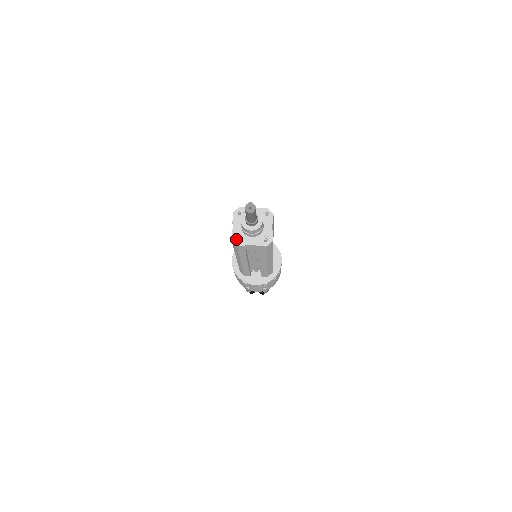
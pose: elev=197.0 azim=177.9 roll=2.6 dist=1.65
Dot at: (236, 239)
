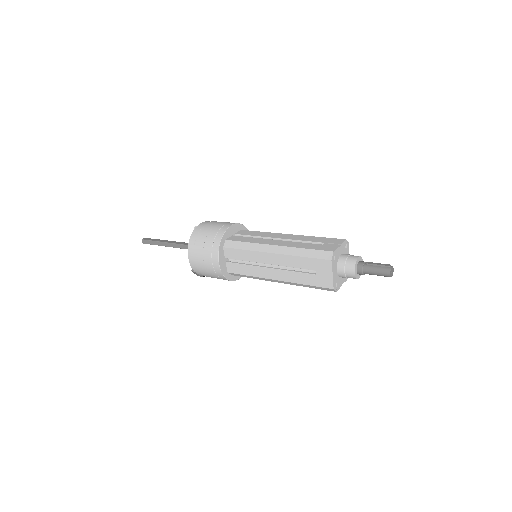
Dot at: (333, 285)
